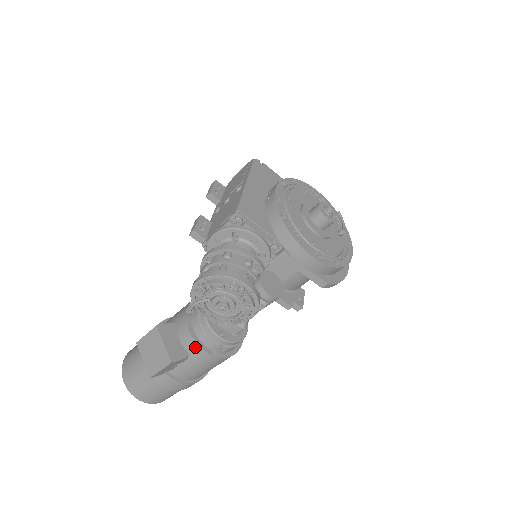
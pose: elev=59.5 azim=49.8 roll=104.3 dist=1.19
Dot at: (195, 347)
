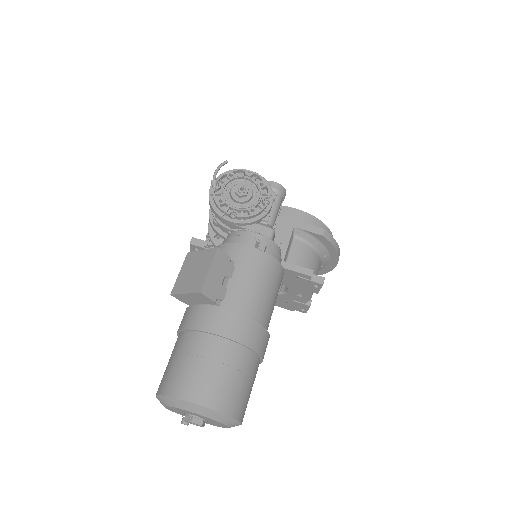
Dot at: (236, 248)
